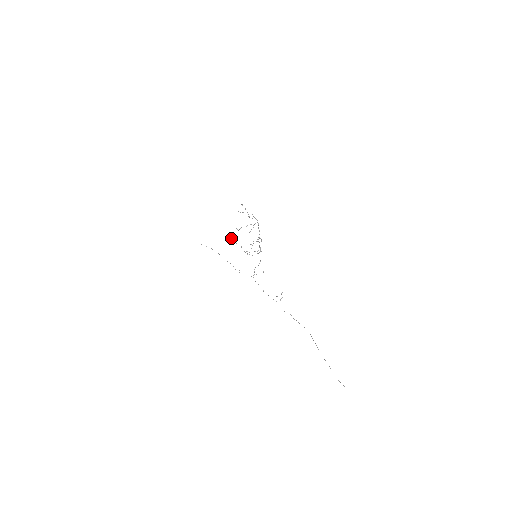
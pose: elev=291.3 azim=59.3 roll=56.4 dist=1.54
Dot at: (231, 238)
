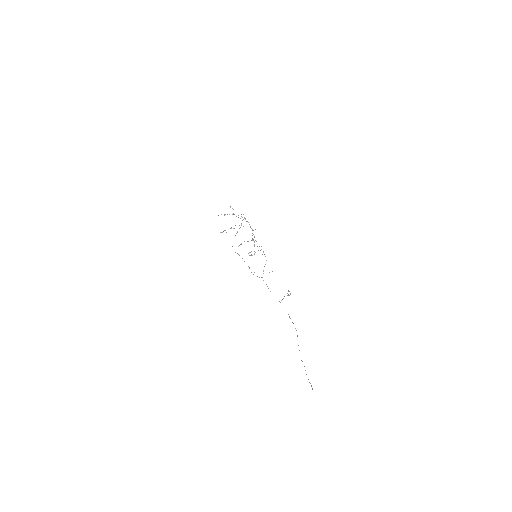
Dot at: (251, 240)
